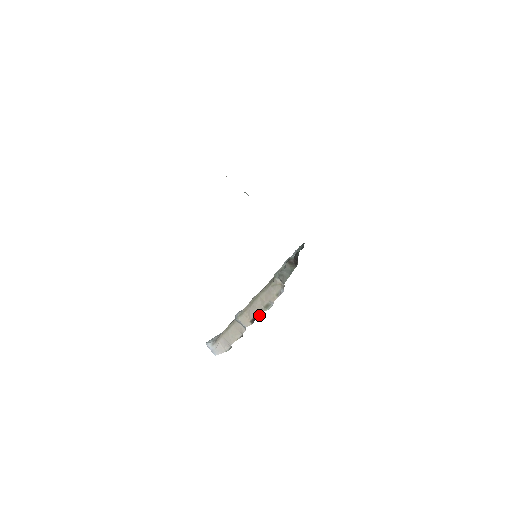
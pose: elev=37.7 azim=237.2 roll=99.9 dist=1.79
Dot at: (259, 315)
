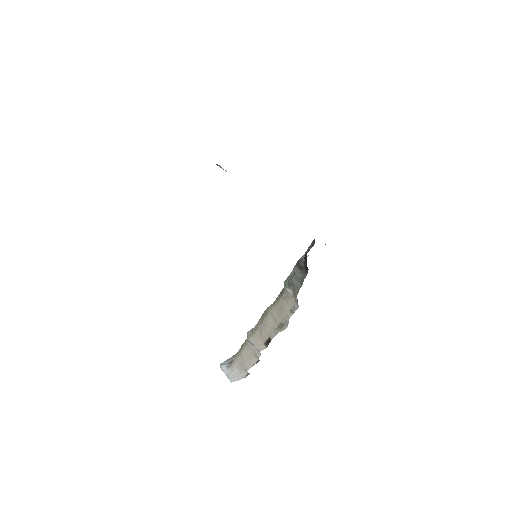
Dot at: (273, 337)
